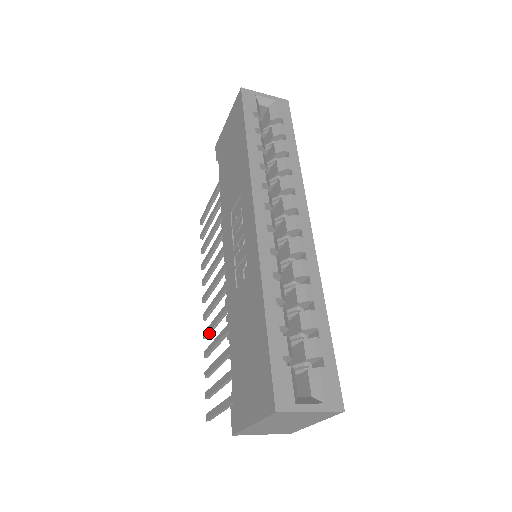
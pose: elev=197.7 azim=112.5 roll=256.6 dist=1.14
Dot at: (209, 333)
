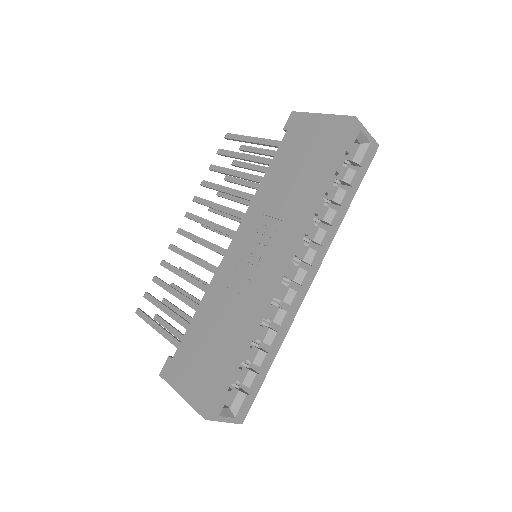
Dot at: (176, 252)
